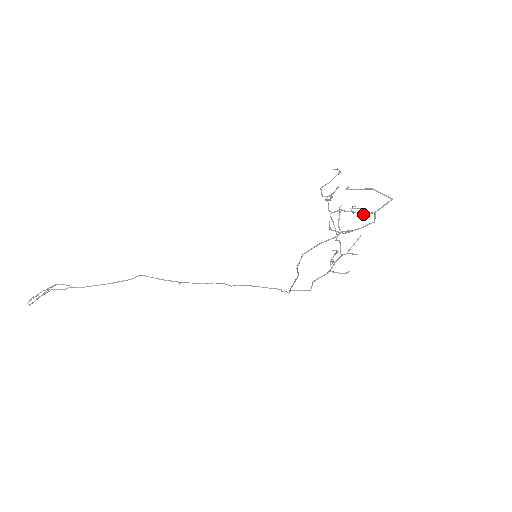
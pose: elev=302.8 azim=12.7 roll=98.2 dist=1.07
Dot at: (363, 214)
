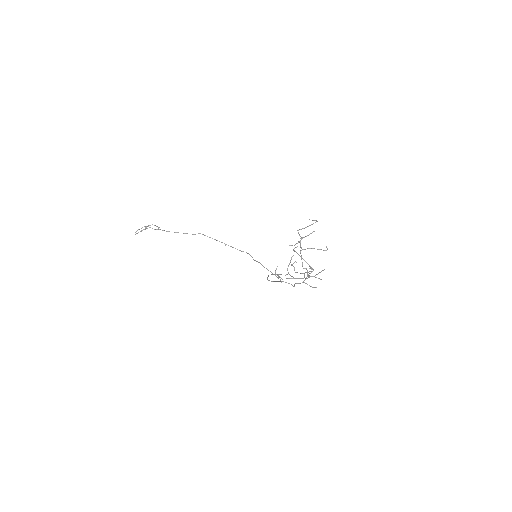
Dot at: occluded
